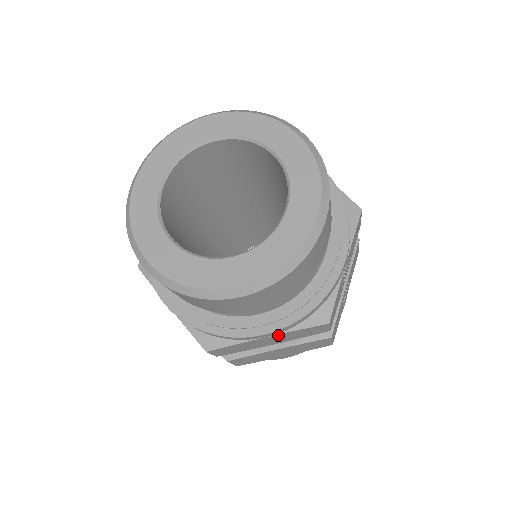
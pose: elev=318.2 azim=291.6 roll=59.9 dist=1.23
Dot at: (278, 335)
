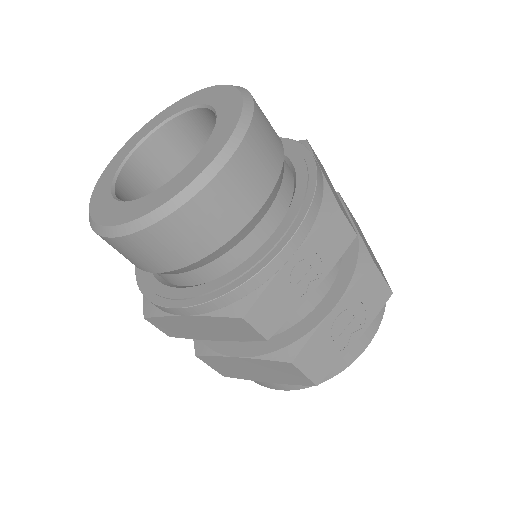
Dot at: (199, 318)
